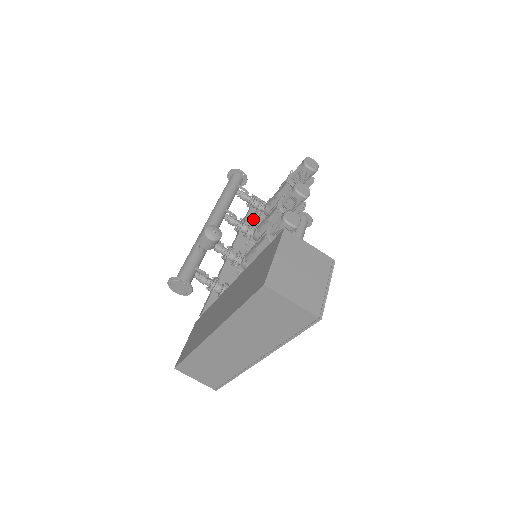
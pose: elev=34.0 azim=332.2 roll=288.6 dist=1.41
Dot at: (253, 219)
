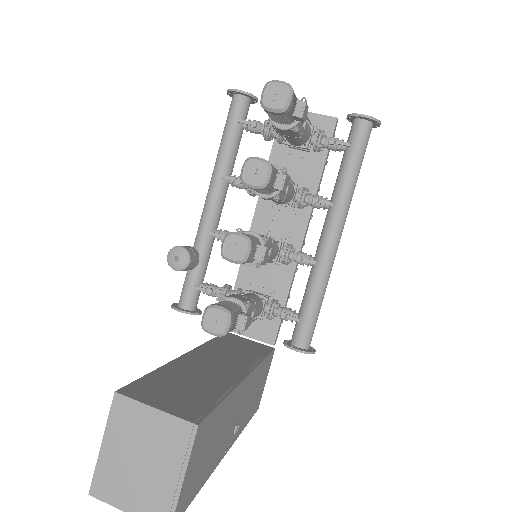
Dot at: (281, 155)
